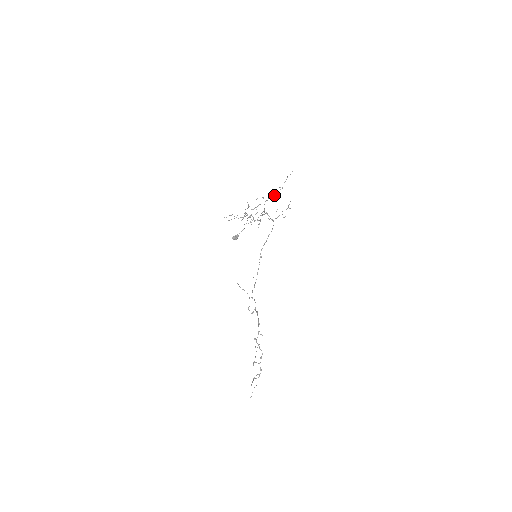
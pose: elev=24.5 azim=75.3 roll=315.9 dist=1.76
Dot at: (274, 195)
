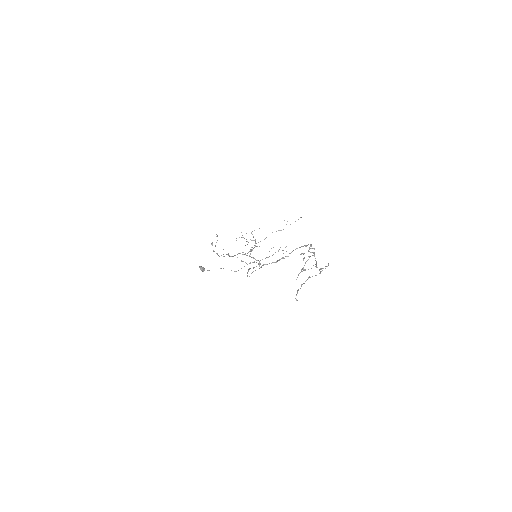
Dot at: (279, 230)
